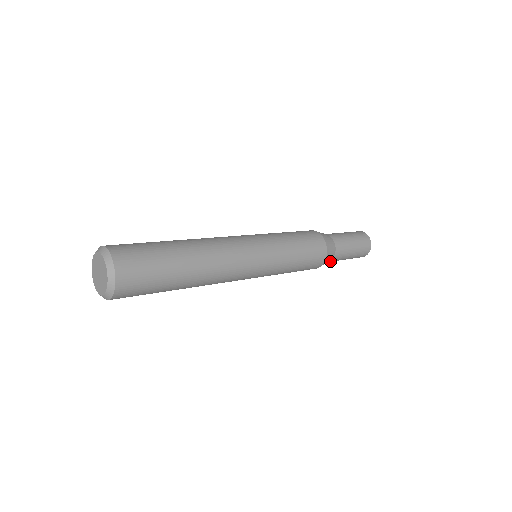
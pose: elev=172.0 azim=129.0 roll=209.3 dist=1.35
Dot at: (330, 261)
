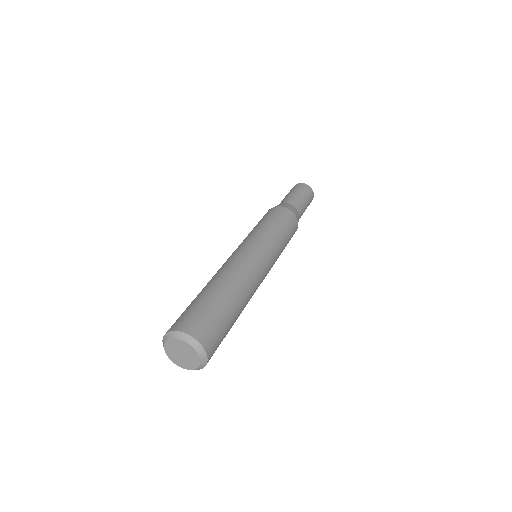
Dot at: occluded
